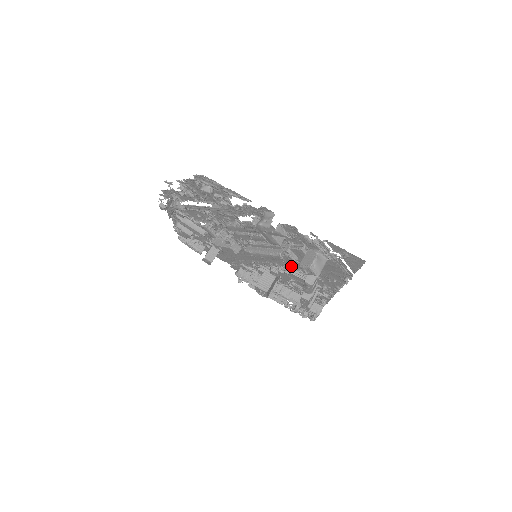
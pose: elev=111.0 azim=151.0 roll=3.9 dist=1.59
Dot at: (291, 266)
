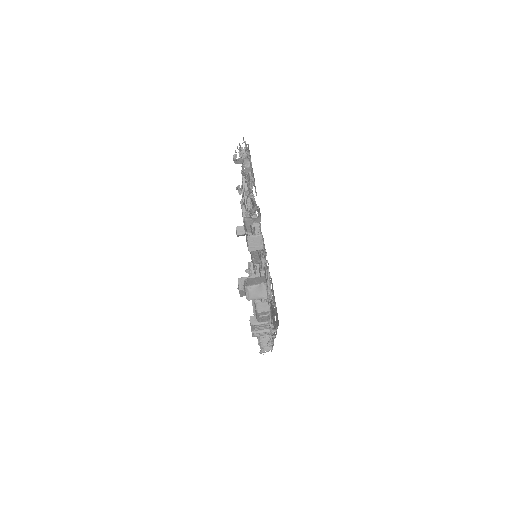
Dot at: occluded
